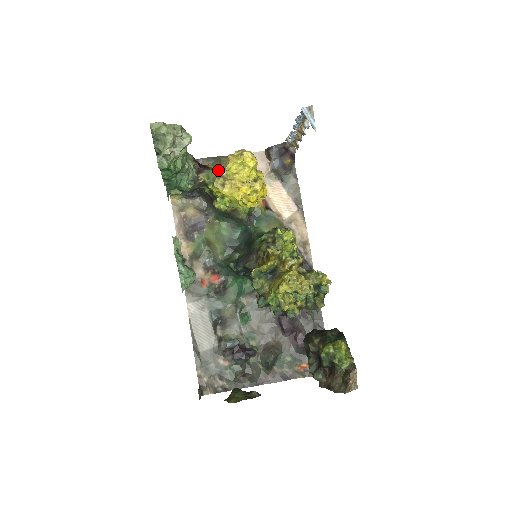
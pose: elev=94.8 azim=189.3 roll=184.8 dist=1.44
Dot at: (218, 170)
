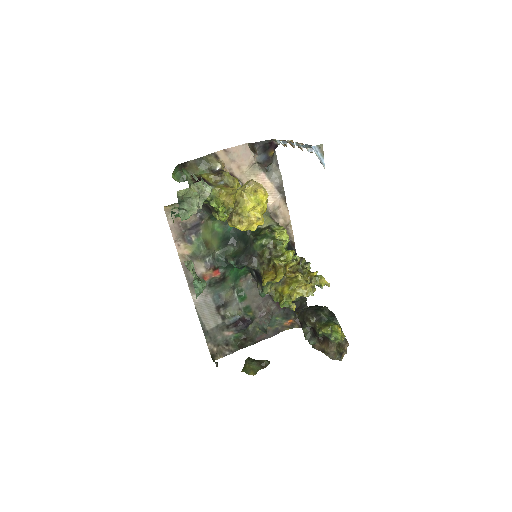
Dot at: (219, 188)
